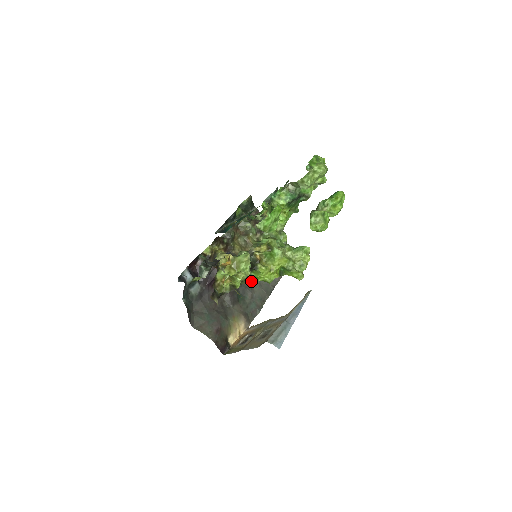
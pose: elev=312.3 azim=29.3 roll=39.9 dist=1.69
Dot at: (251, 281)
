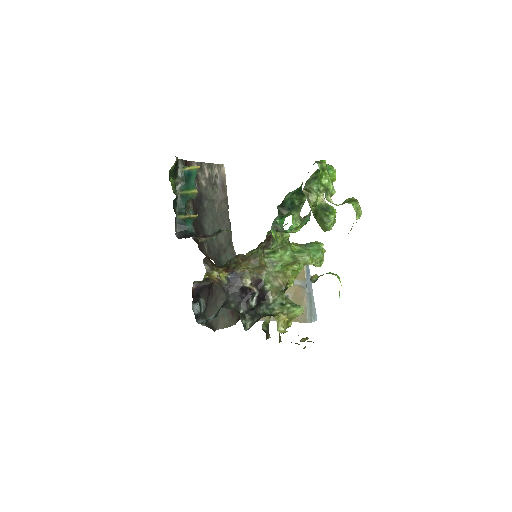
Dot at: (217, 239)
